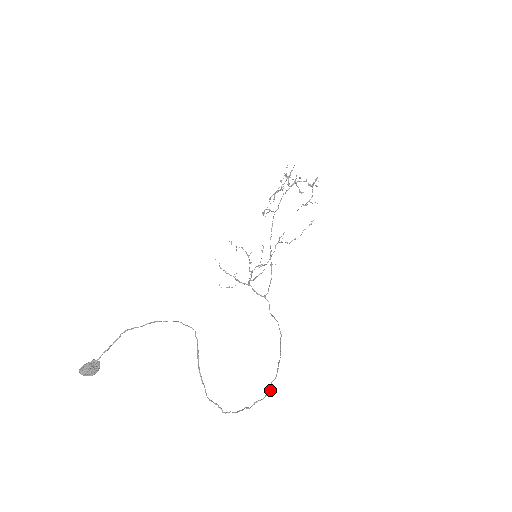
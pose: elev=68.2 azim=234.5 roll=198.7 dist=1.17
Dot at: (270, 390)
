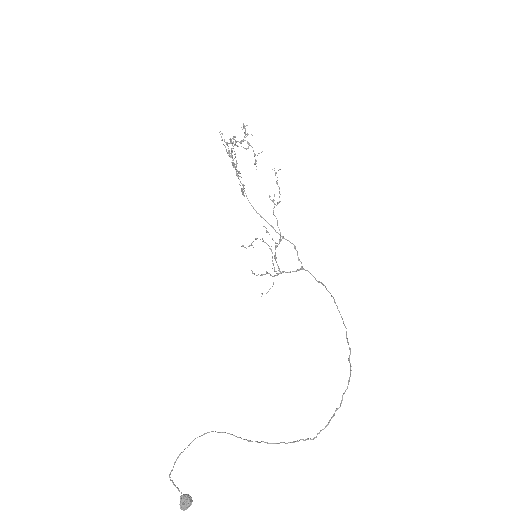
Dot at: (351, 370)
